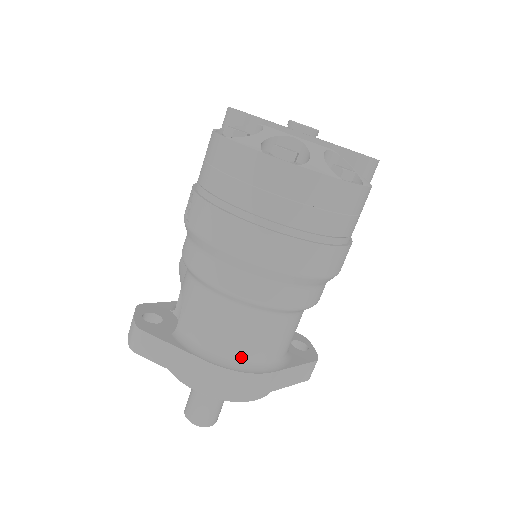
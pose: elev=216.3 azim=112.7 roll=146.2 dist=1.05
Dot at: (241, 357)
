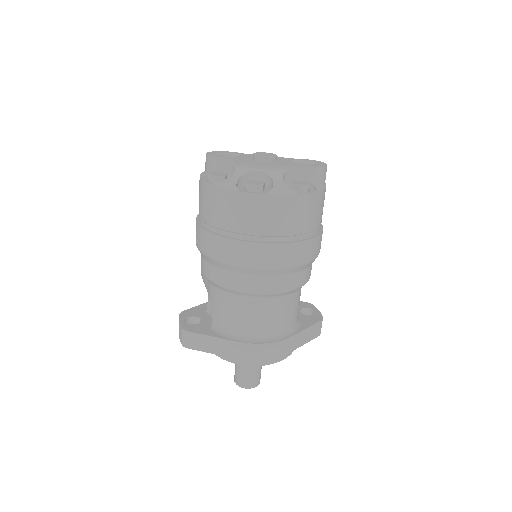
Dot at: (263, 333)
